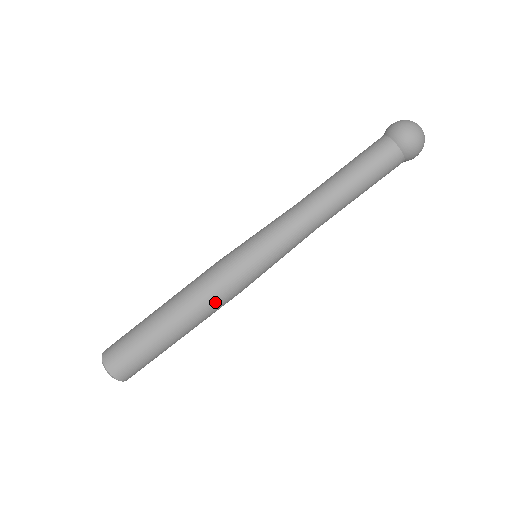
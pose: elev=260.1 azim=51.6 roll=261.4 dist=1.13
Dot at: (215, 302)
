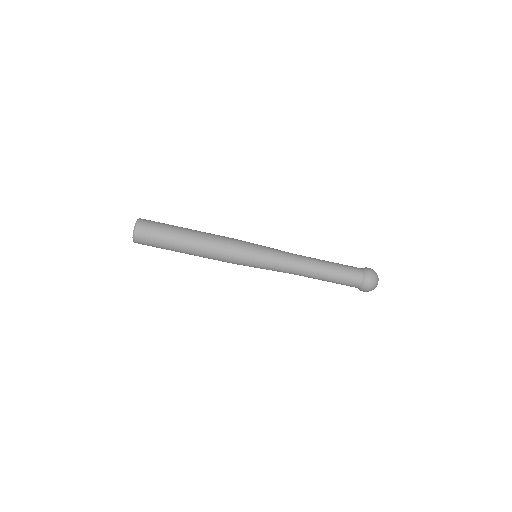
Dot at: (219, 249)
